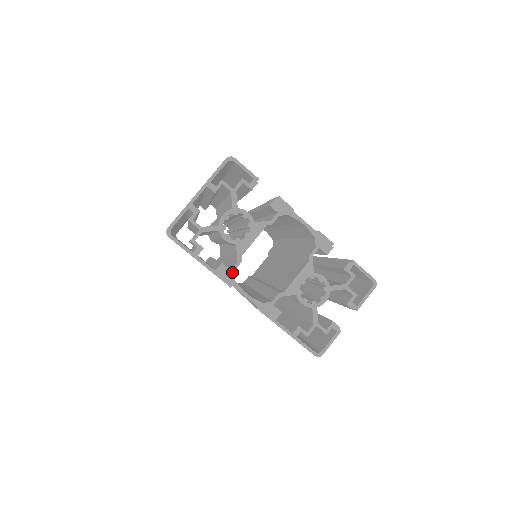
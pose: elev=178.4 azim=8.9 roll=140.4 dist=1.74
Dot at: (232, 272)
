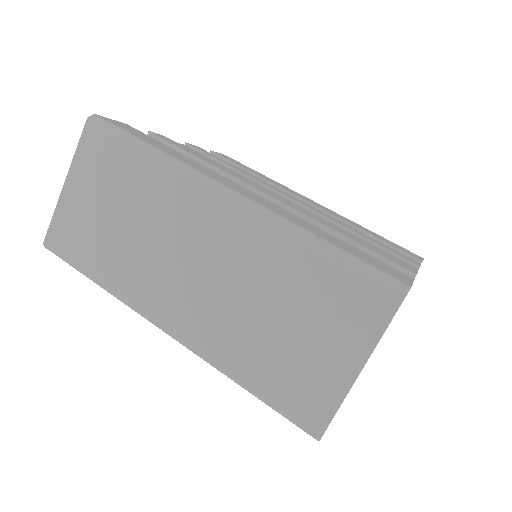
Dot at: occluded
